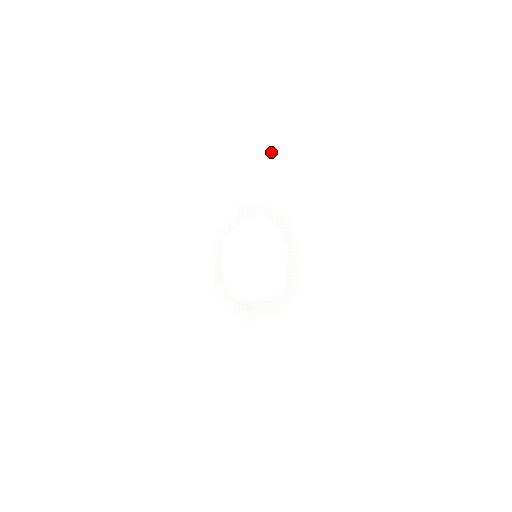
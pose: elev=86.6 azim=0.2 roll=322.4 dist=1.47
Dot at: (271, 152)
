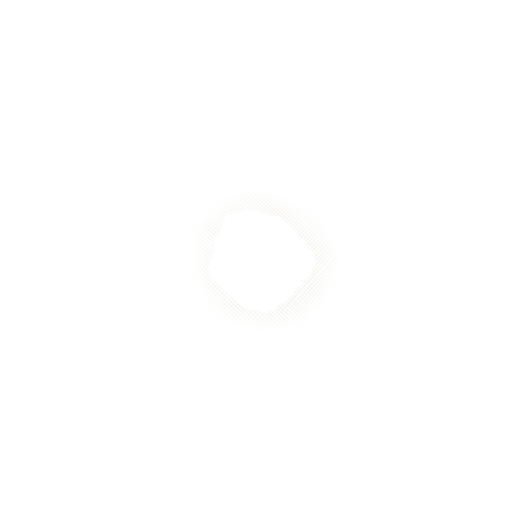
Dot at: (184, 156)
